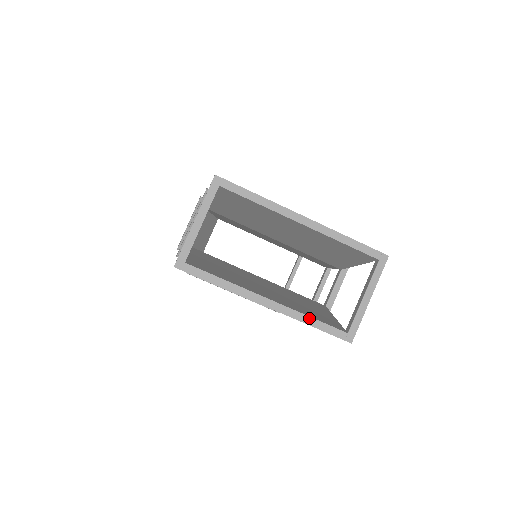
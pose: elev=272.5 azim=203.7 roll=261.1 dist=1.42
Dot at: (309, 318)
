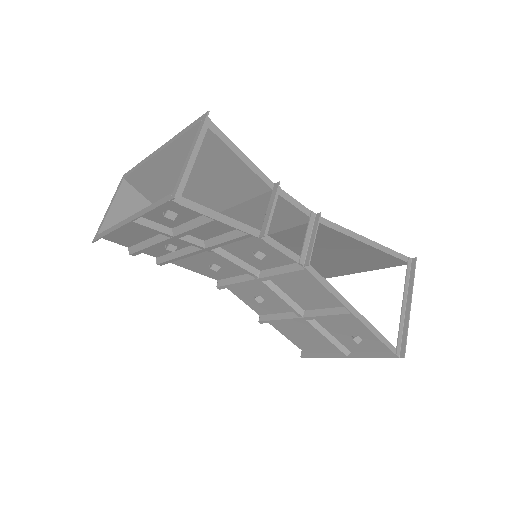
Dot at: (149, 207)
